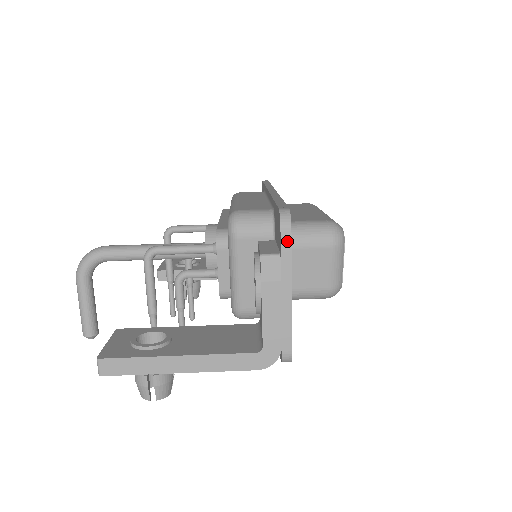
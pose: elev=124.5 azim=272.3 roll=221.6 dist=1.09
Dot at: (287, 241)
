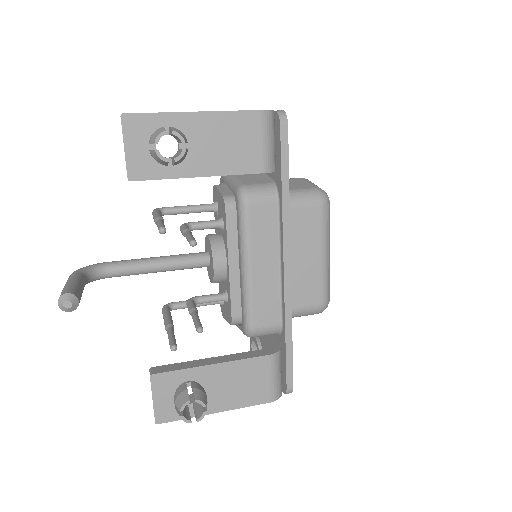
Dot at: occluded
